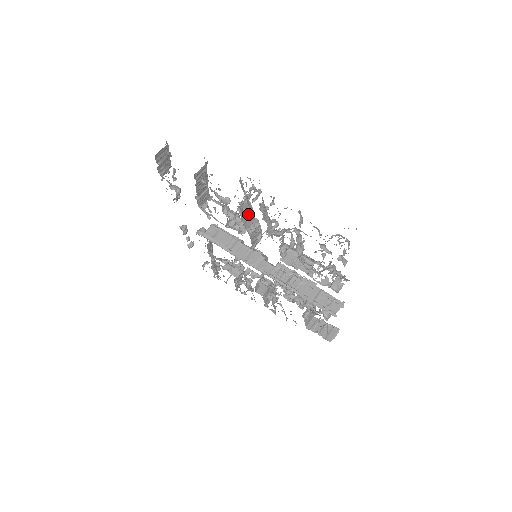
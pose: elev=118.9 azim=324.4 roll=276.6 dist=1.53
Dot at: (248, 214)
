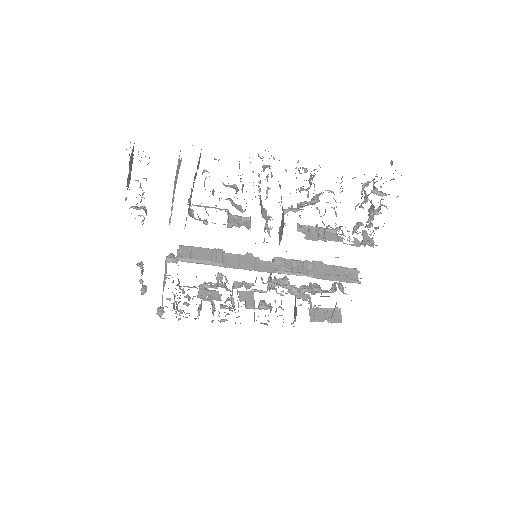
Dot at: (260, 198)
